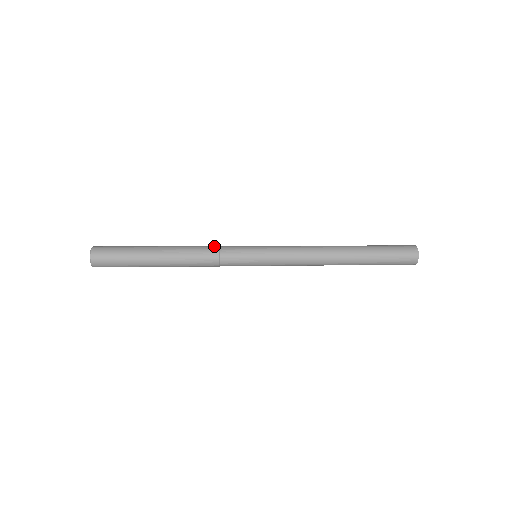
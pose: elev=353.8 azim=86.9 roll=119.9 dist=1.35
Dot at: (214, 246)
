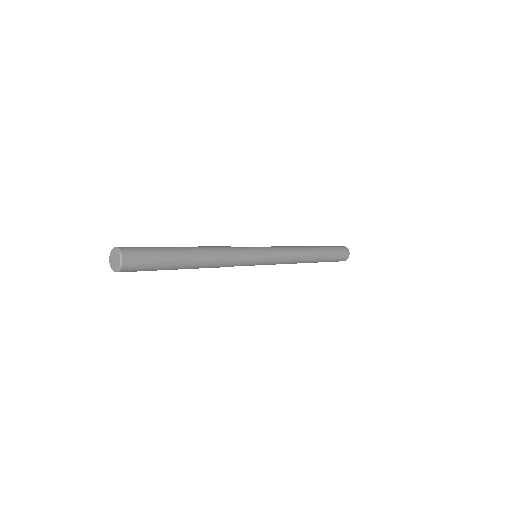
Dot at: occluded
